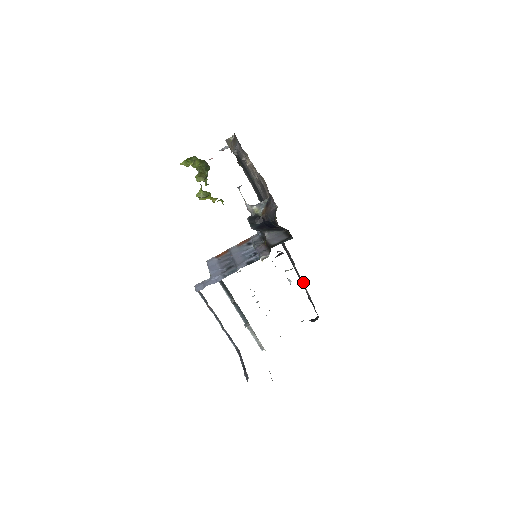
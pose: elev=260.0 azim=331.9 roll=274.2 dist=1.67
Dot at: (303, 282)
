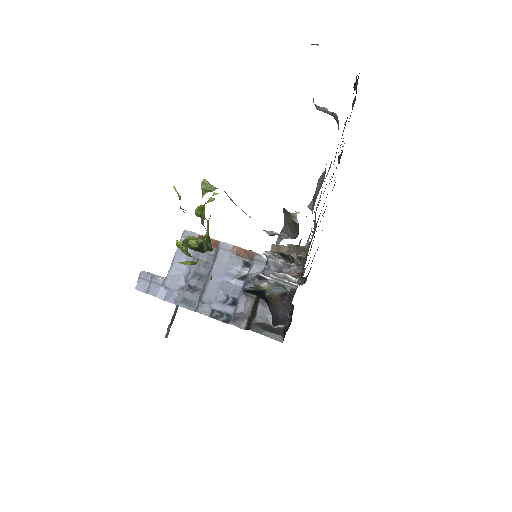
Dot at: occluded
